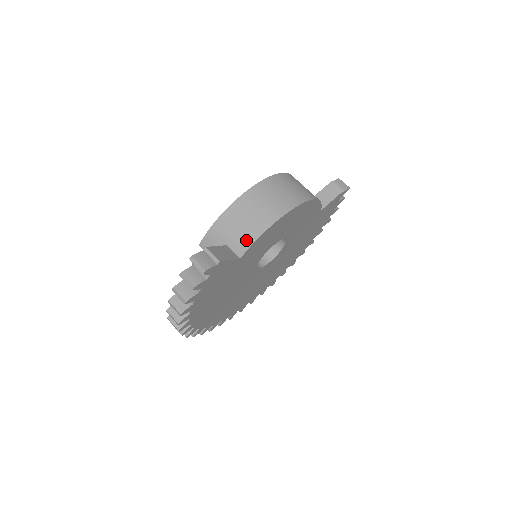
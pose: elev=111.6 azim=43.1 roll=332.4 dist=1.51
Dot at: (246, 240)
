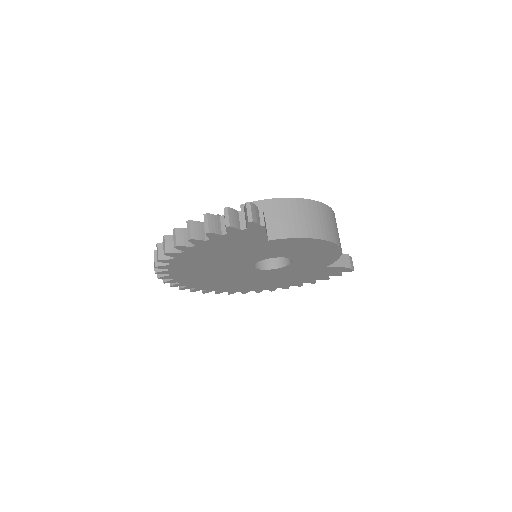
Dot at: (284, 231)
